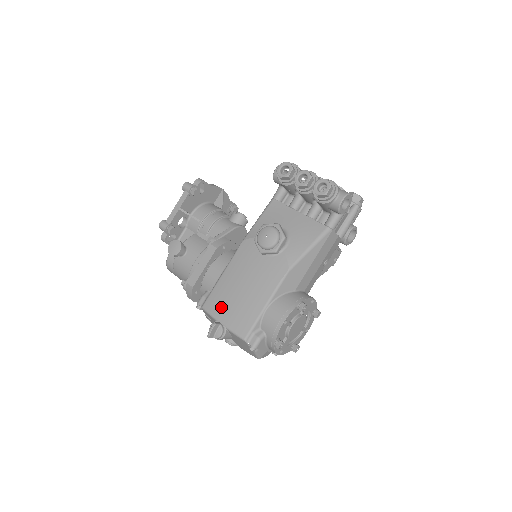
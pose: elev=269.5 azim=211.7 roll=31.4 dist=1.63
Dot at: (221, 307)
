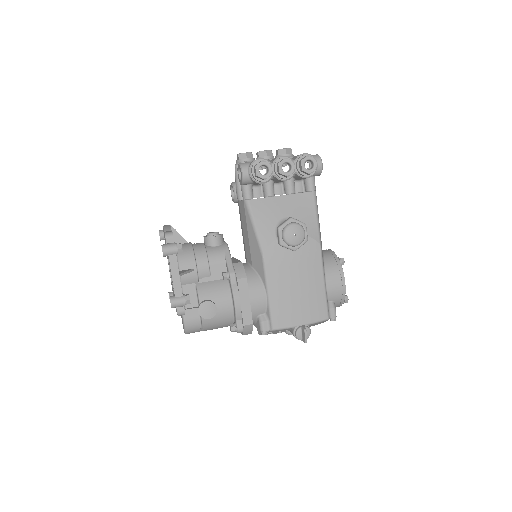
Dot at: (292, 315)
